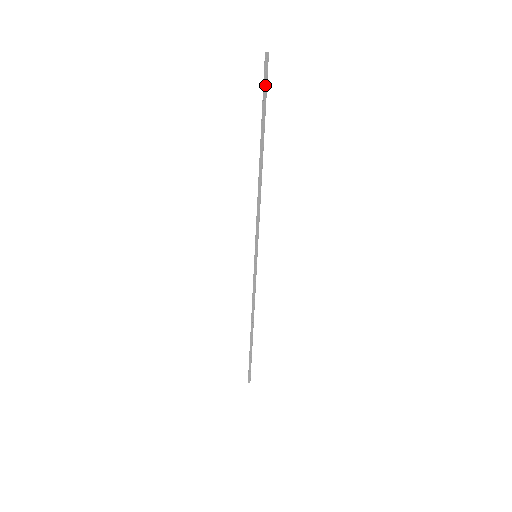
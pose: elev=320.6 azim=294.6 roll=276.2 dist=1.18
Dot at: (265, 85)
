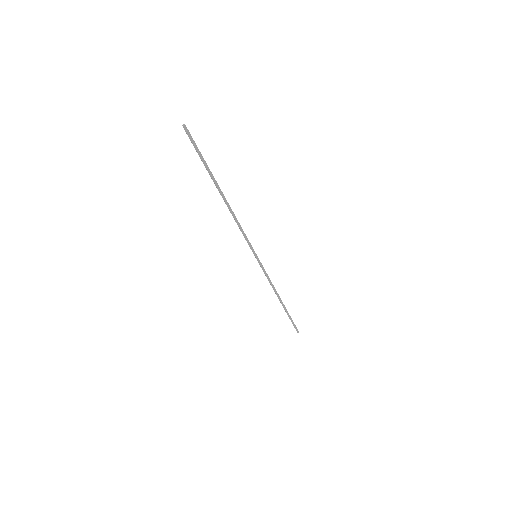
Dot at: (196, 147)
